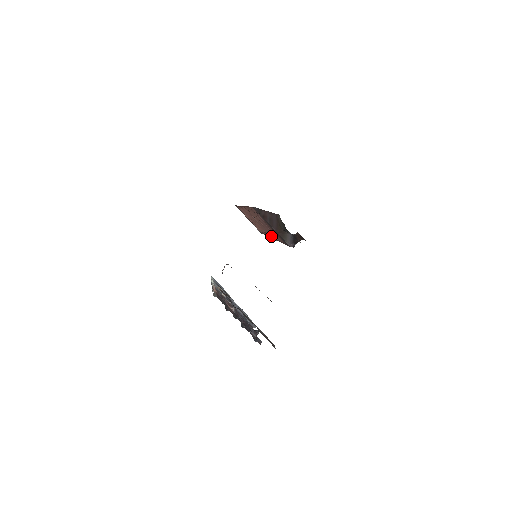
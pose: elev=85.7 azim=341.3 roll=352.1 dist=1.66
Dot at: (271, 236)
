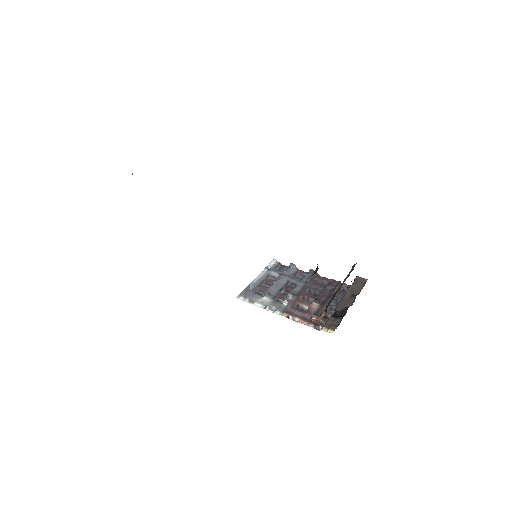
Dot at: occluded
